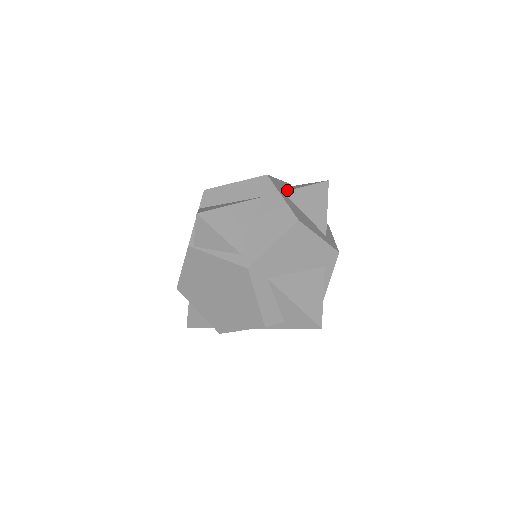
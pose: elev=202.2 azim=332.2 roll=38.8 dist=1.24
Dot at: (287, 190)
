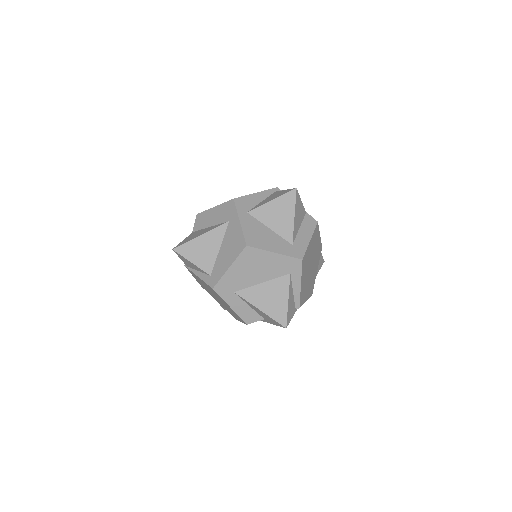
Dot at: (252, 209)
